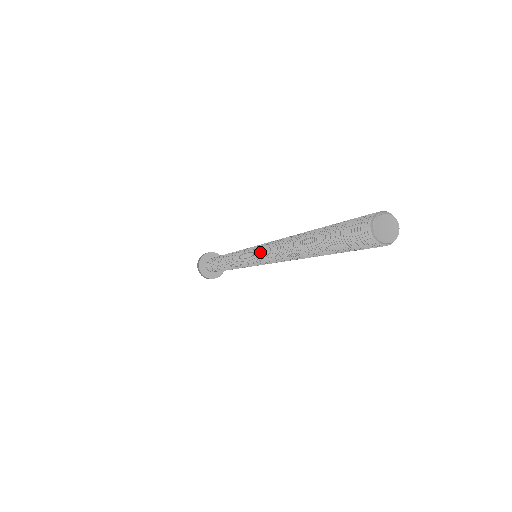
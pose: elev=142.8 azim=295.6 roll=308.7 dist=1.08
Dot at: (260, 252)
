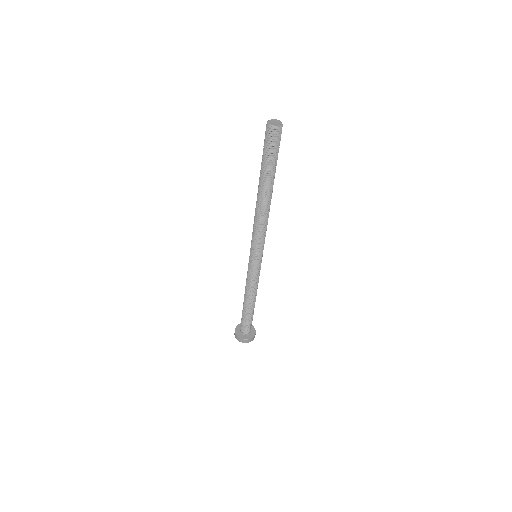
Dot at: (254, 239)
